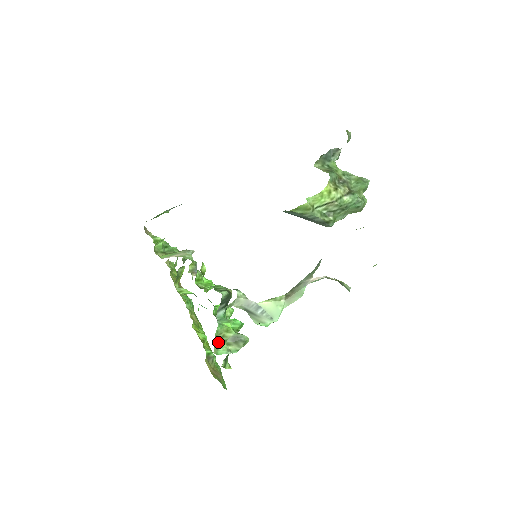
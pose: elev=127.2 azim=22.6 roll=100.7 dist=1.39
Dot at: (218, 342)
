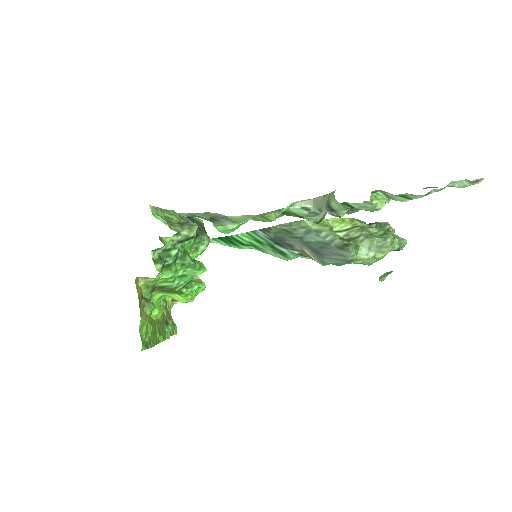
Dot at: (162, 215)
